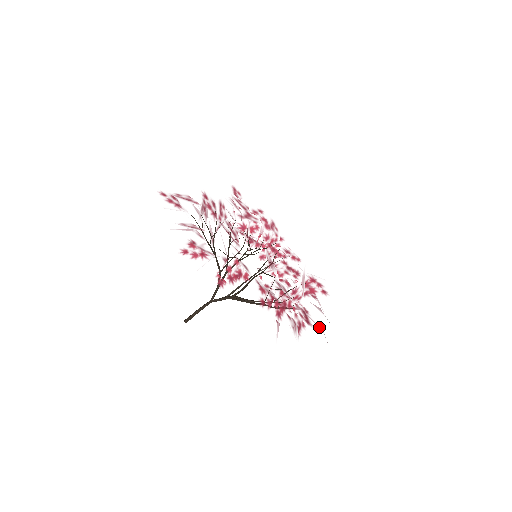
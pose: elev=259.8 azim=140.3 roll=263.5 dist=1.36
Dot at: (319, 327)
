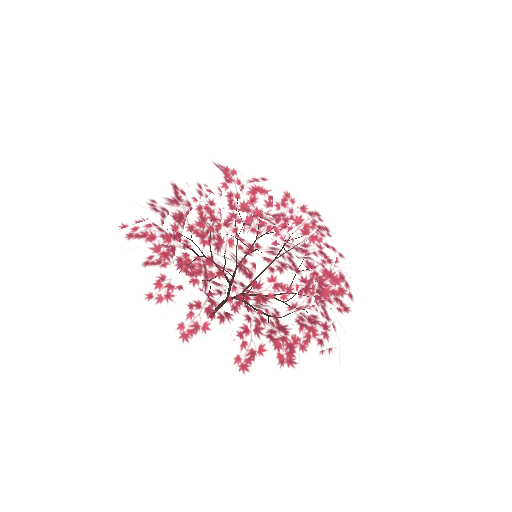
Dot at: (310, 361)
